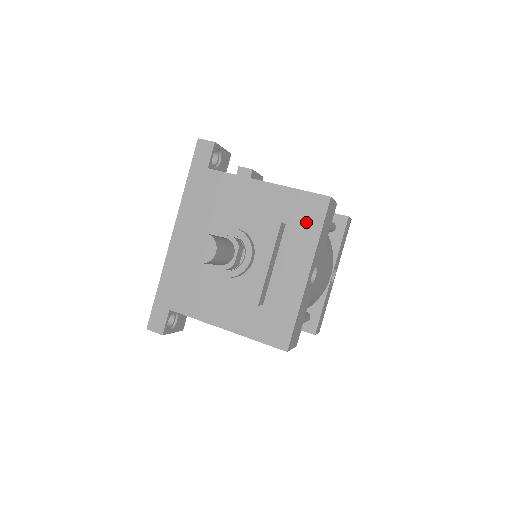
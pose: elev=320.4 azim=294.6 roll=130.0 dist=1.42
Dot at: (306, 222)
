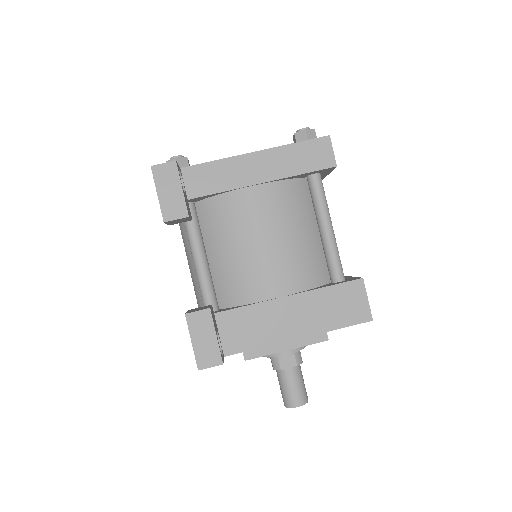
Dot at: occluded
